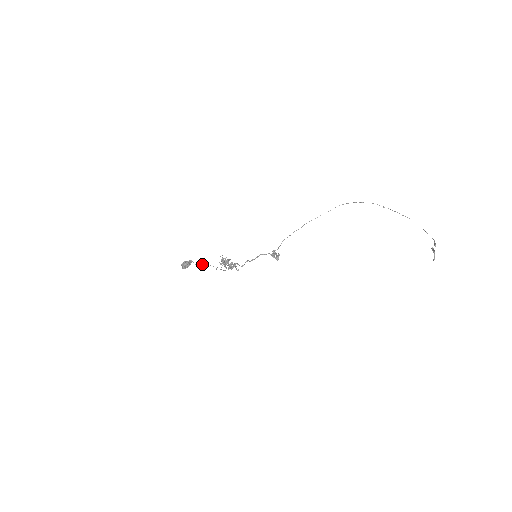
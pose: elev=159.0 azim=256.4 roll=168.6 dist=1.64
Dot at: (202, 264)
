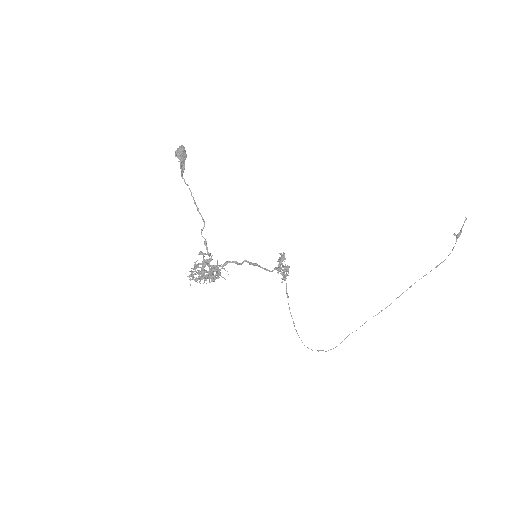
Dot at: (191, 193)
